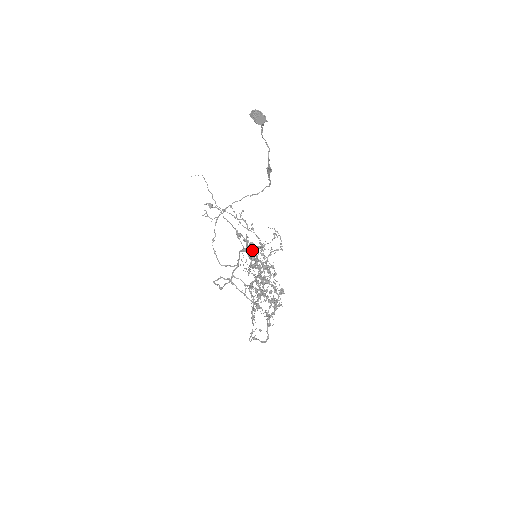
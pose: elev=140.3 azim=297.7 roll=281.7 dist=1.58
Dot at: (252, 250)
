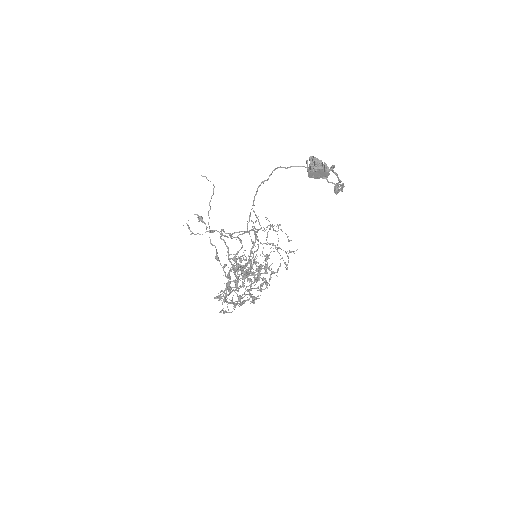
Dot at: (243, 259)
